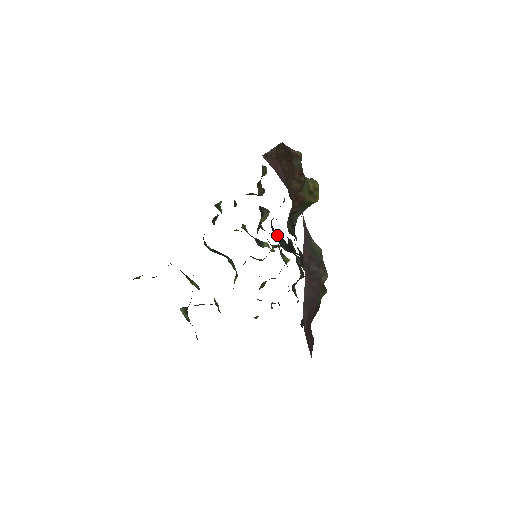
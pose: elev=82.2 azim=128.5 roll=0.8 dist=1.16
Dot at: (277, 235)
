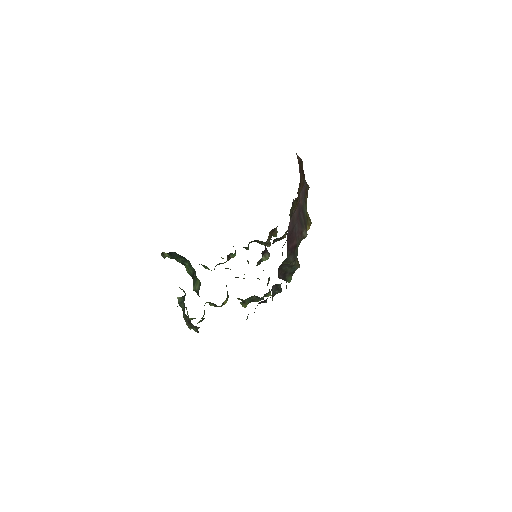
Dot at: occluded
